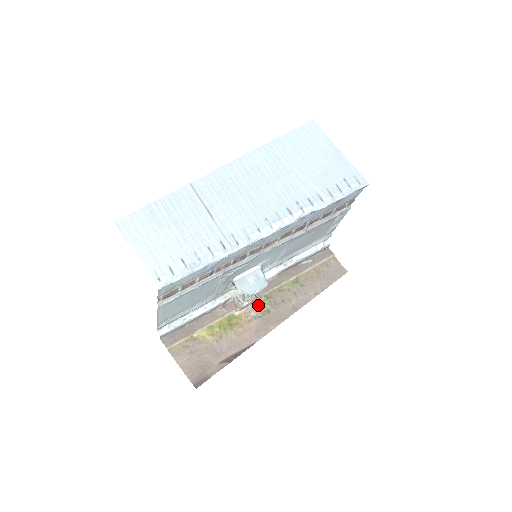
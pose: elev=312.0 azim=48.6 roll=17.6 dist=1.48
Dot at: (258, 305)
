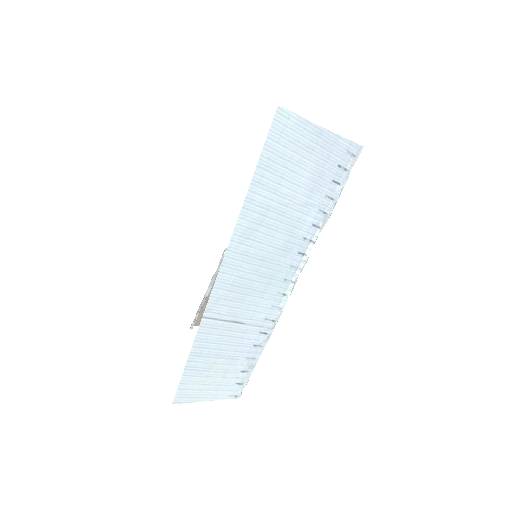
Dot at: occluded
